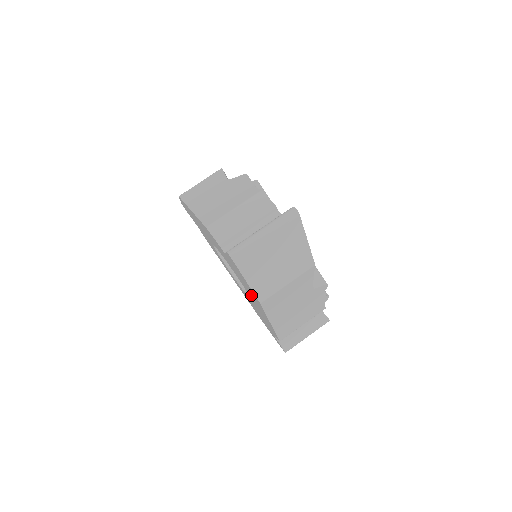
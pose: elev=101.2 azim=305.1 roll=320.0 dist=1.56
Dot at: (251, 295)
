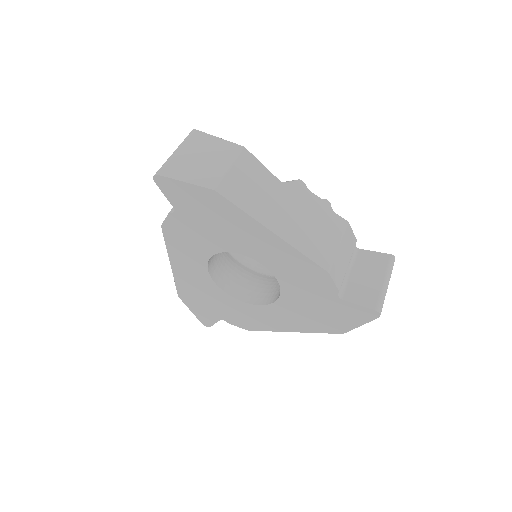
Dot at: (234, 231)
